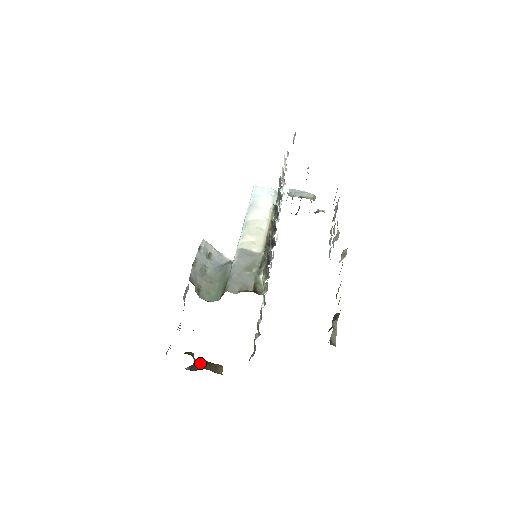
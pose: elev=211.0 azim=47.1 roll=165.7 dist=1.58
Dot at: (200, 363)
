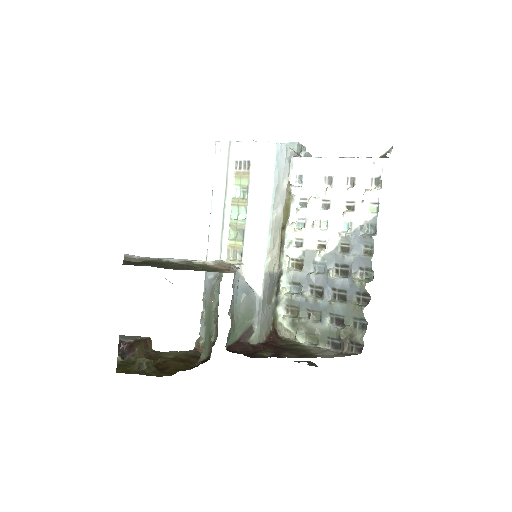
Dot at: (132, 346)
